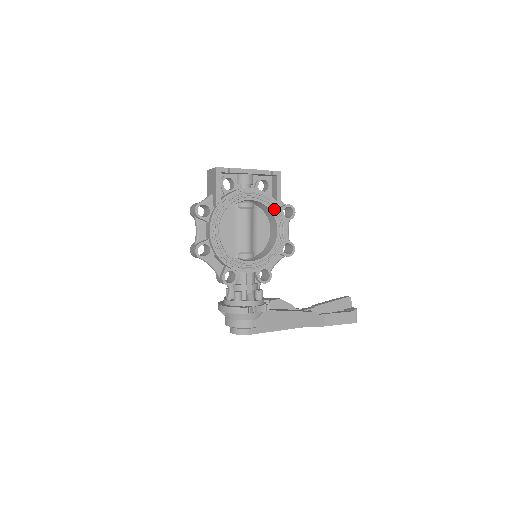
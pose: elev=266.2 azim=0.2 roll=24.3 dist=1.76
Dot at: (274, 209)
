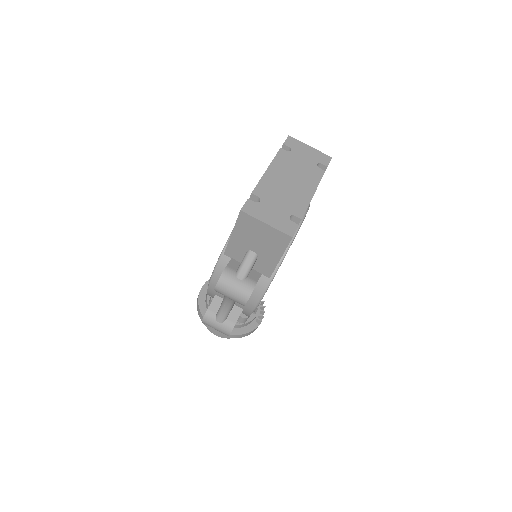
Dot at: occluded
